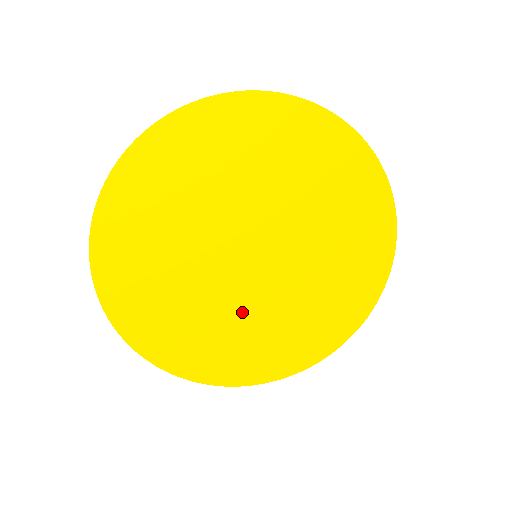
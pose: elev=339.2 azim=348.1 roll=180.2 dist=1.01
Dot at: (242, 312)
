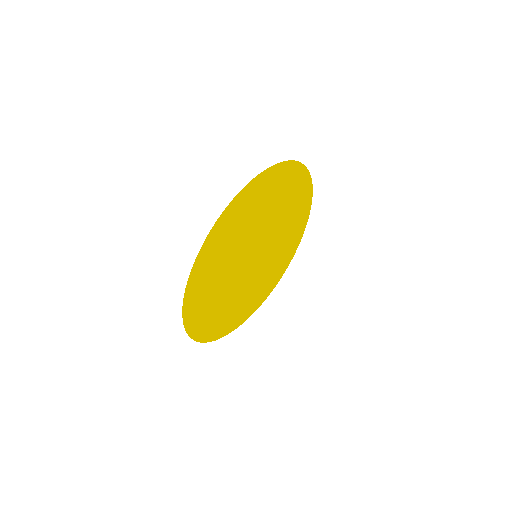
Dot at: (236, 291)
